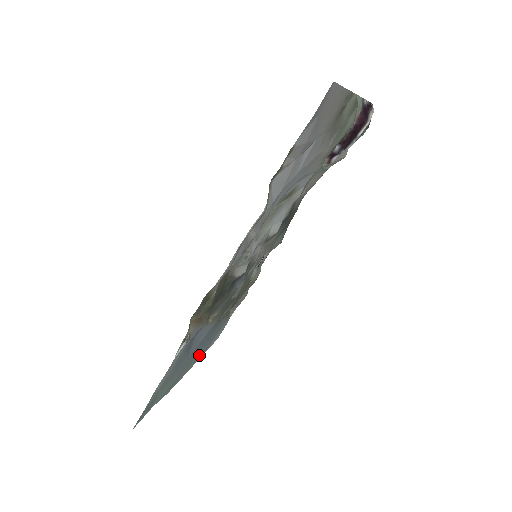
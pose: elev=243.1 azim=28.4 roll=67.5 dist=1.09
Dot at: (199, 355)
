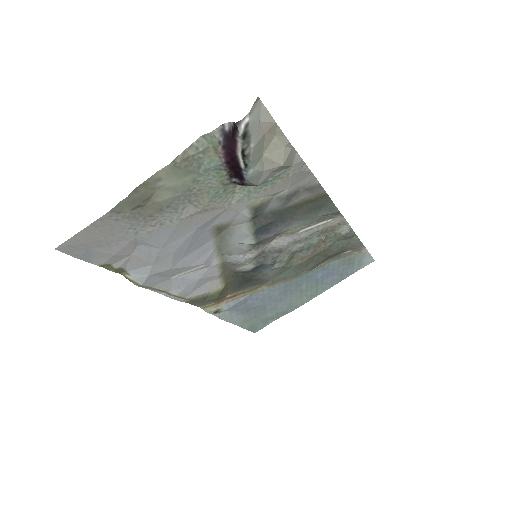
Dot at: (328, 284)
